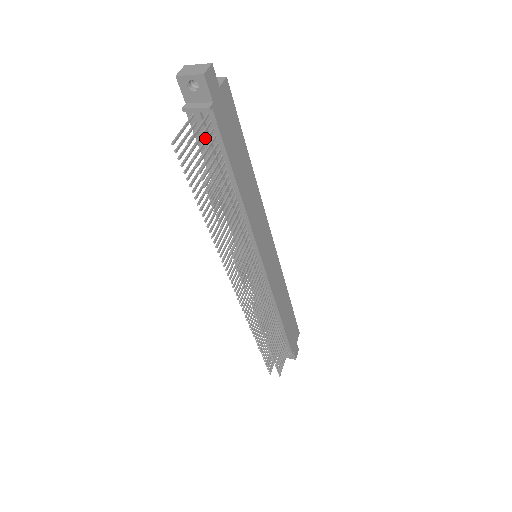
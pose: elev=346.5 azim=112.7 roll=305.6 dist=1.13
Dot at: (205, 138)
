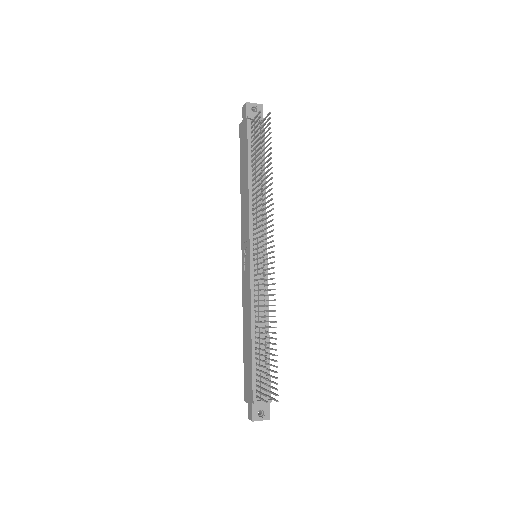
Dot at: (263, 129)
